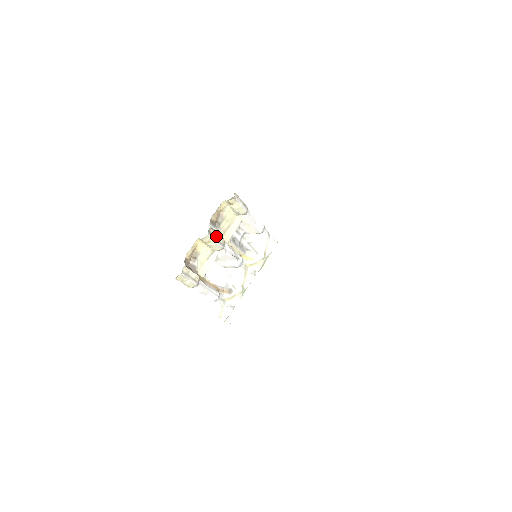
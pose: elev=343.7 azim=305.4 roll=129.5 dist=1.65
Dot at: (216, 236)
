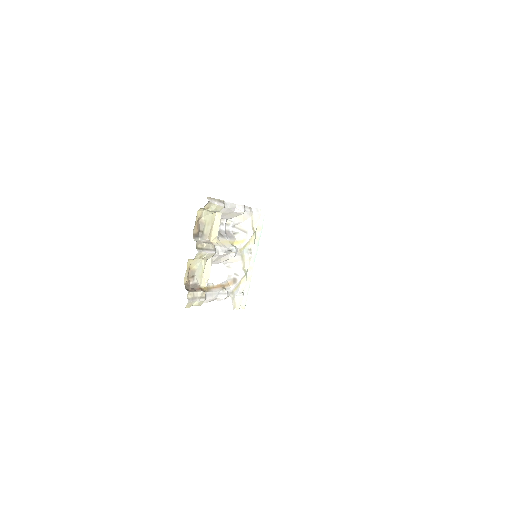
Dot at: (205, 247)
